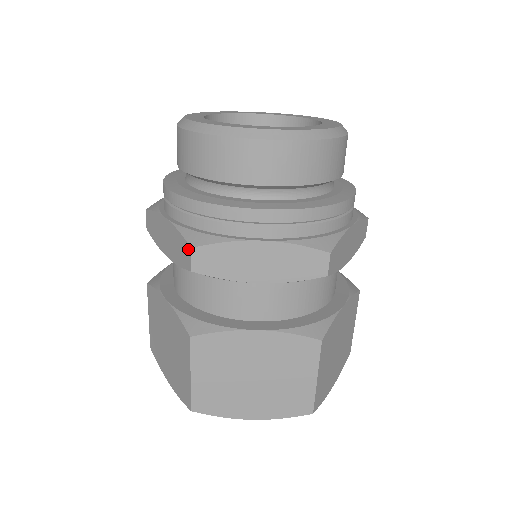
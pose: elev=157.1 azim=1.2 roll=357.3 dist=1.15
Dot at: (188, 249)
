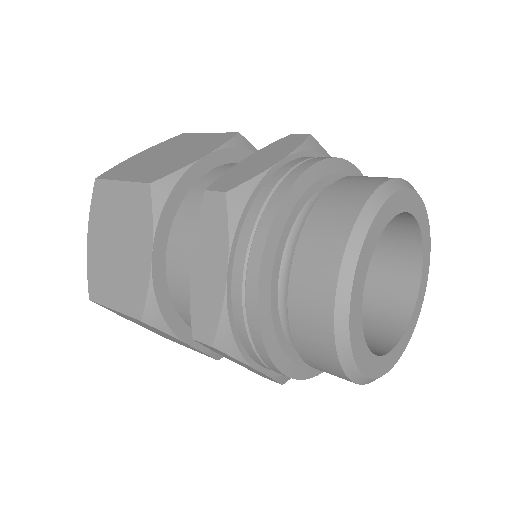
Dot at: (210, 339)
